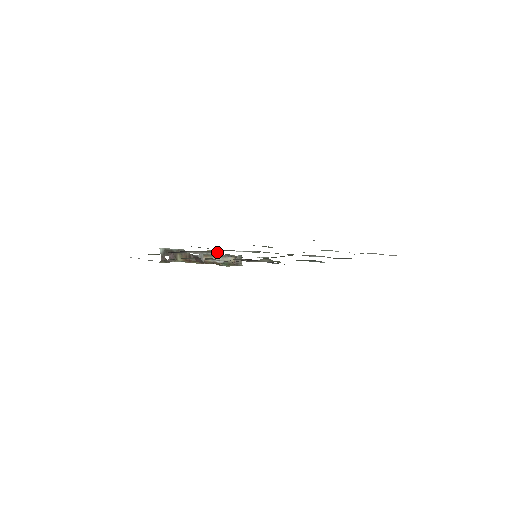
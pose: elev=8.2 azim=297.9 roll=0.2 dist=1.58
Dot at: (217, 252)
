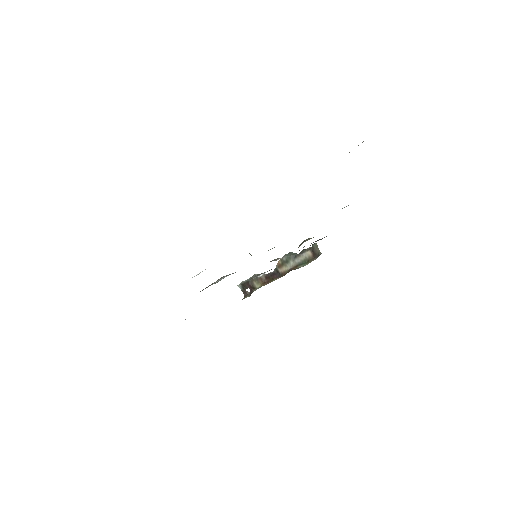
Dot at: (288, 256)
